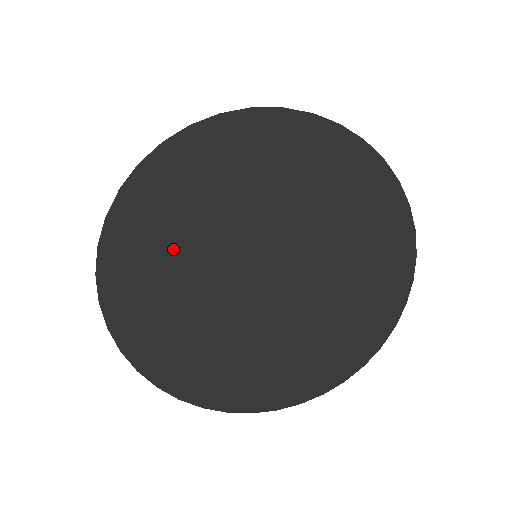
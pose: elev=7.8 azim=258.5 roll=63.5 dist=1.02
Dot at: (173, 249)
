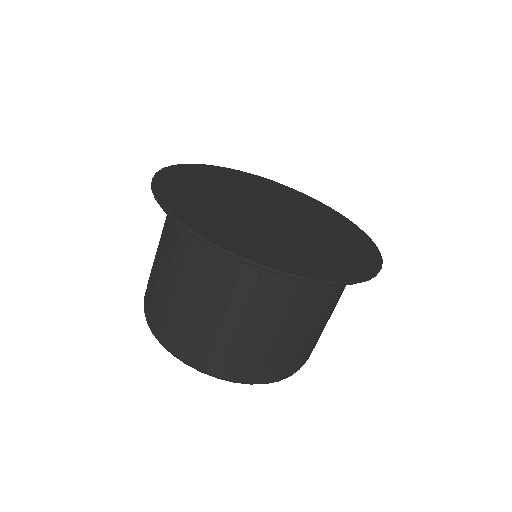
Dot at: (205, 187)
